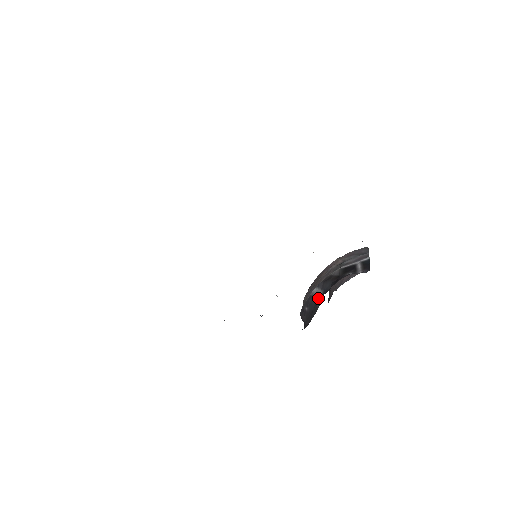
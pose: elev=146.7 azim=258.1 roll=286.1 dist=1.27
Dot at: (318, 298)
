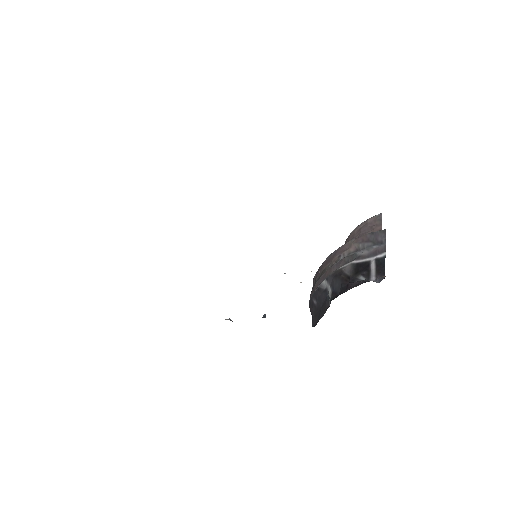
Dot at: (327, 296)
